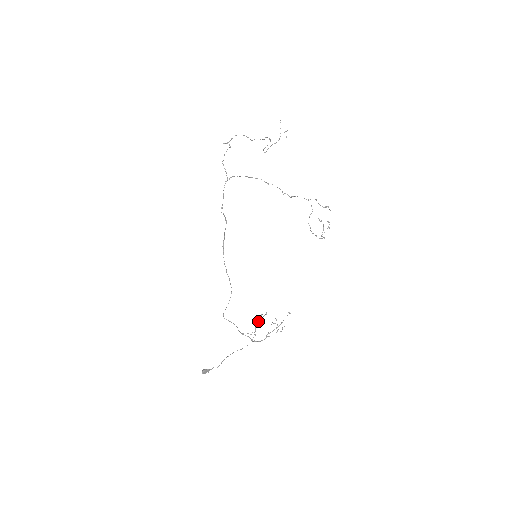
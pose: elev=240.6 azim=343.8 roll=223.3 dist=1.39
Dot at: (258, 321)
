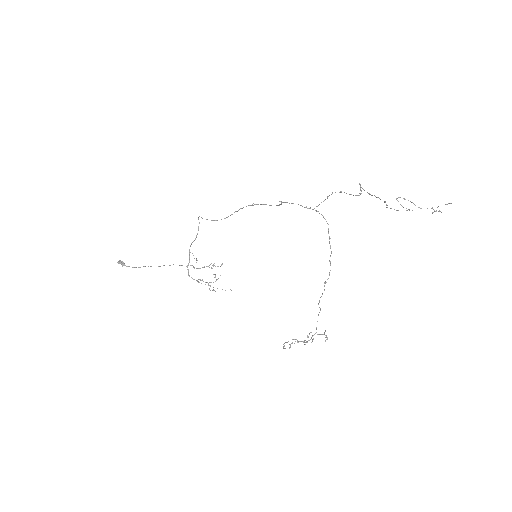
Dot at: (206, 266)
